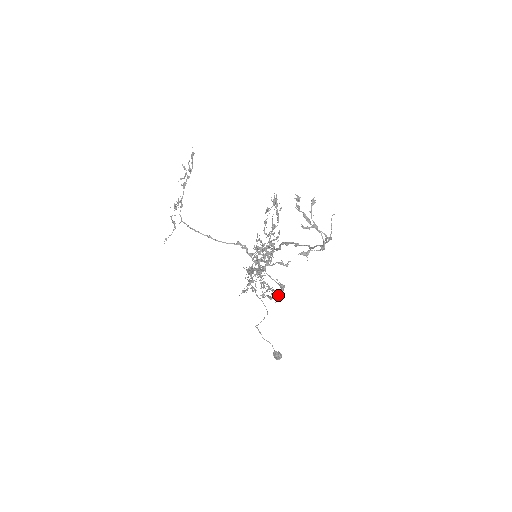
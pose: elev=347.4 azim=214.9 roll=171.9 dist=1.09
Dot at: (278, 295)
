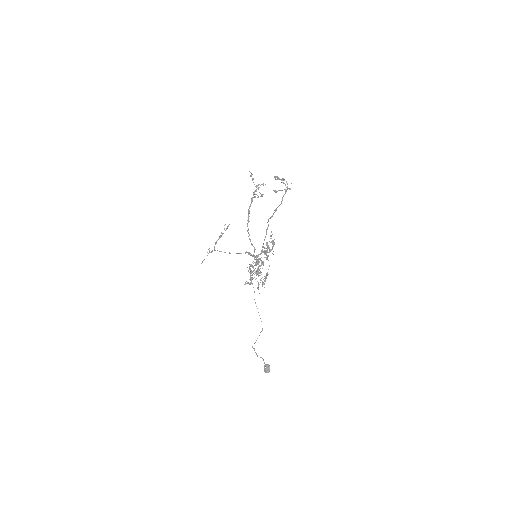
Dot at: occluded
